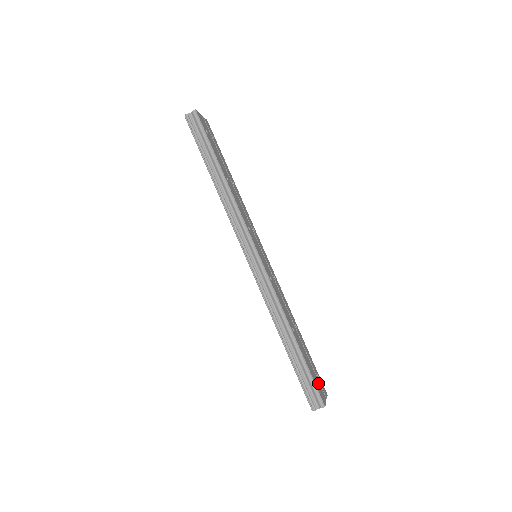
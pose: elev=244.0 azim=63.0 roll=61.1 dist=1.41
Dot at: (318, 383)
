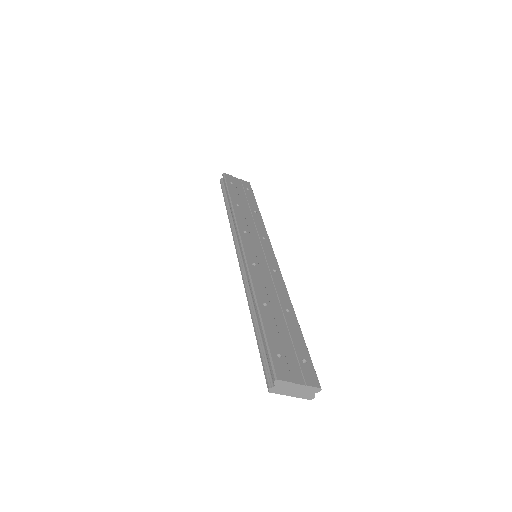
Dot at: (292, 363)
